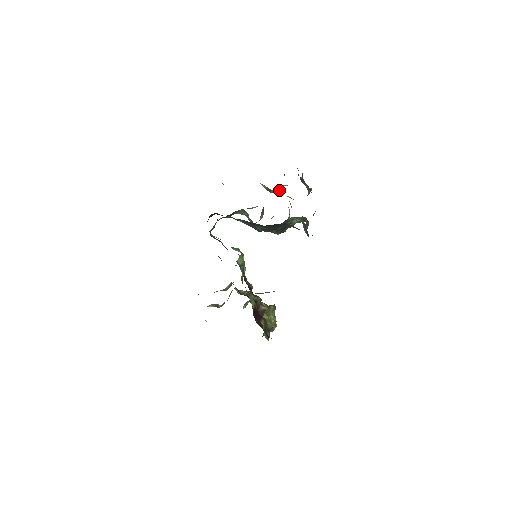
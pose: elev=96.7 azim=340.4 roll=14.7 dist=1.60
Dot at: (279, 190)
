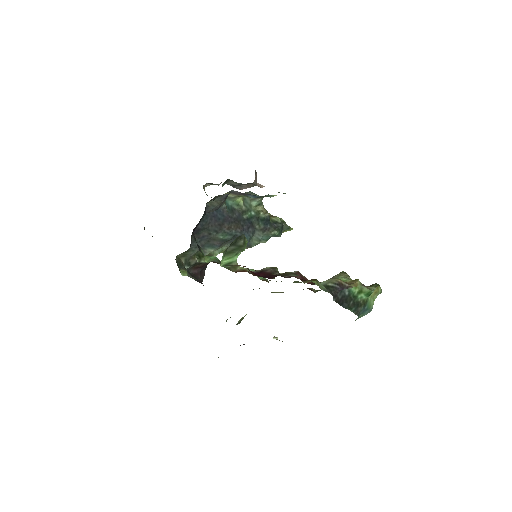
Dot at: occluded
